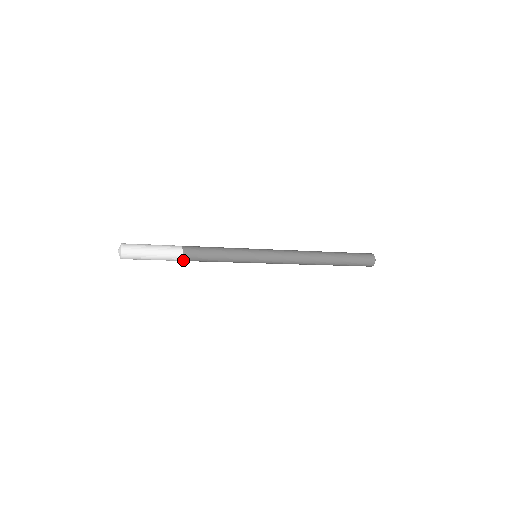
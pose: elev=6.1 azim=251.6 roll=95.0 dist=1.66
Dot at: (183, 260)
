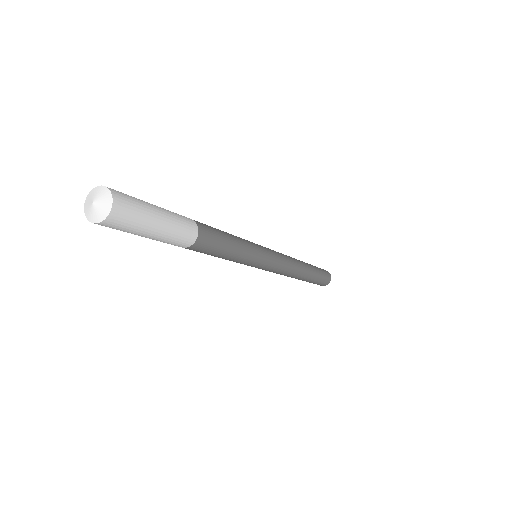
Dot at: occluded
